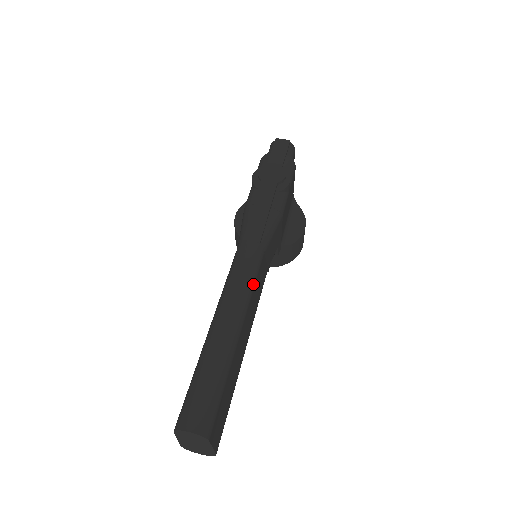
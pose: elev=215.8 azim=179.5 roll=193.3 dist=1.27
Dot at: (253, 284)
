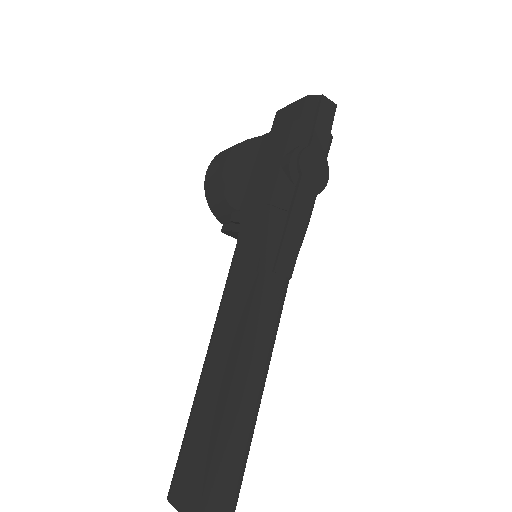
Dot at: (276, 334)
